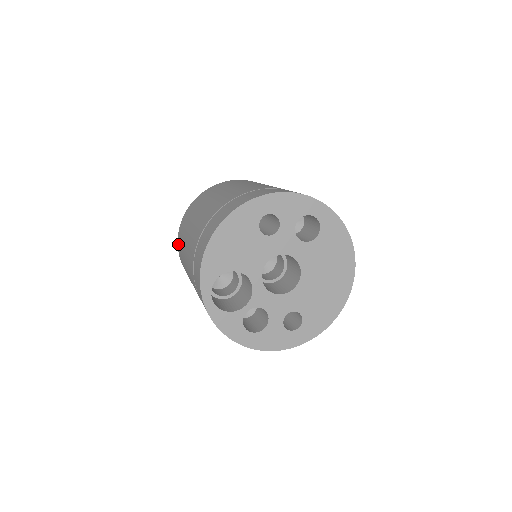
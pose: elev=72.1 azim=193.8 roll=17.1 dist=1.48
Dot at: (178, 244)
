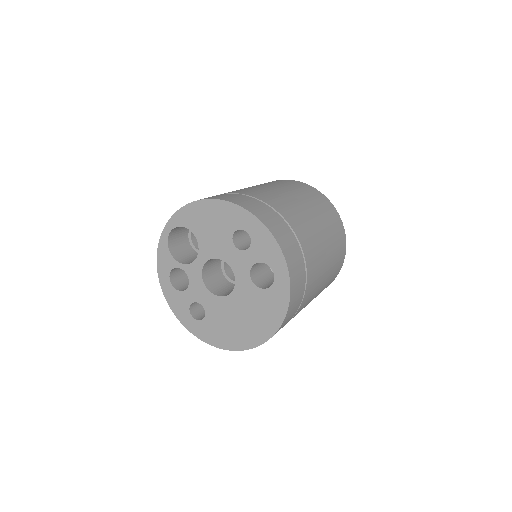
Dot at: occluded
